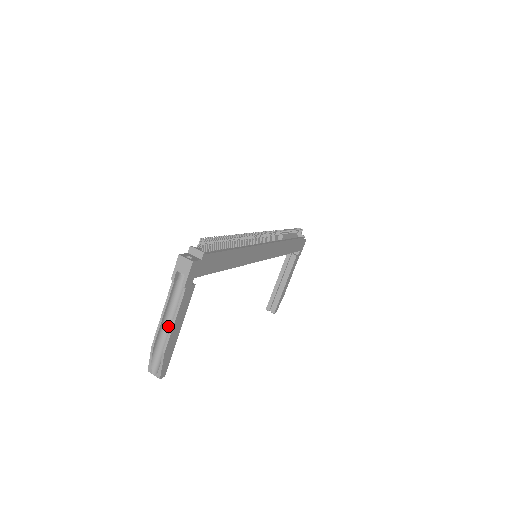
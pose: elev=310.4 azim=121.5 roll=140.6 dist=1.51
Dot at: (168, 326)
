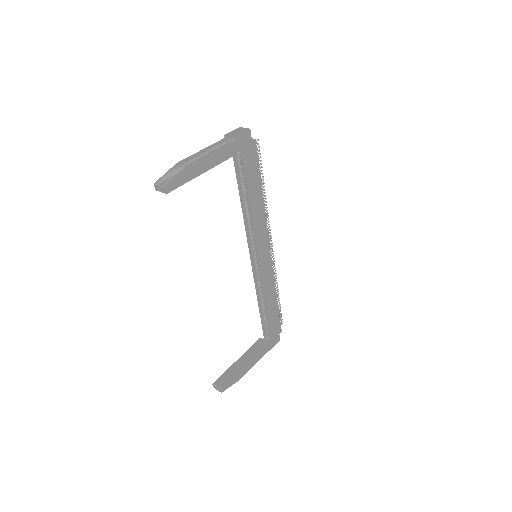
Dot at: occluded
